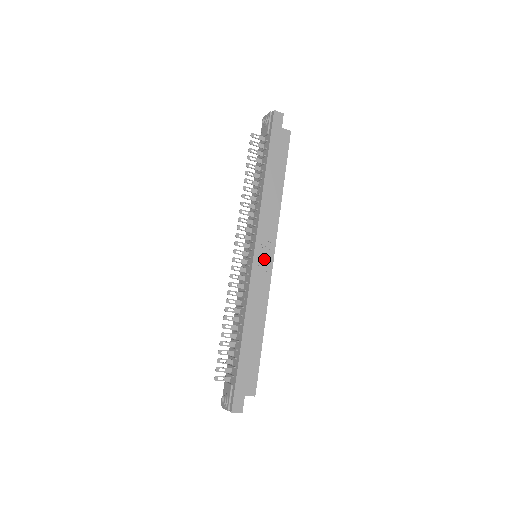
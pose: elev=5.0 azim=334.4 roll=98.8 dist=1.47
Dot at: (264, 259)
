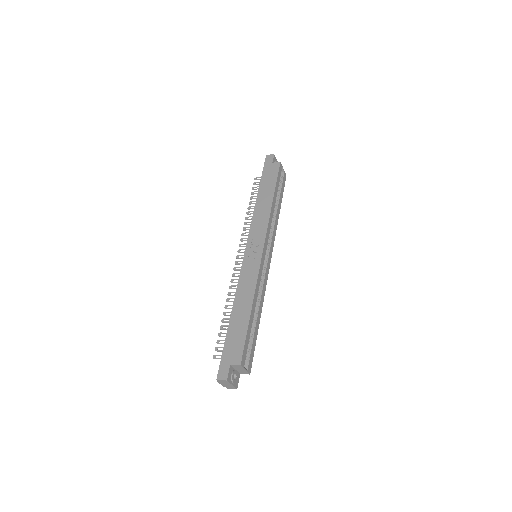
Dot at: (254, 252)
